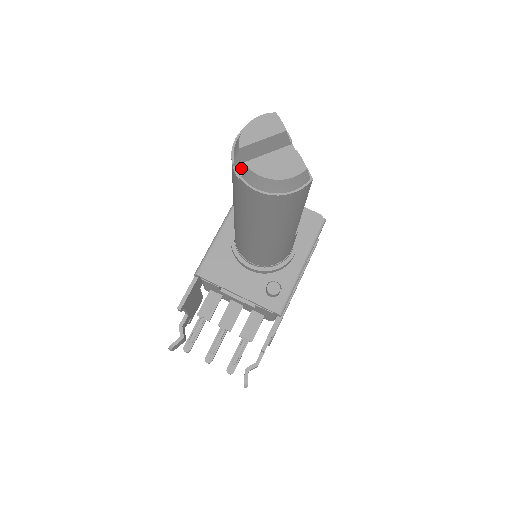
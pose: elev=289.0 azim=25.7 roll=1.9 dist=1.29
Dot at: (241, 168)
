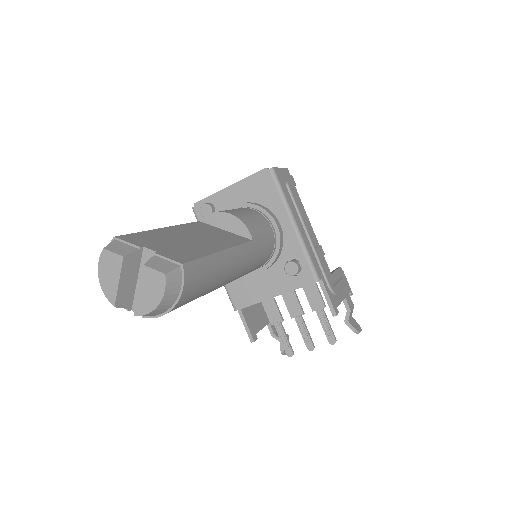
Dot at: occluded
